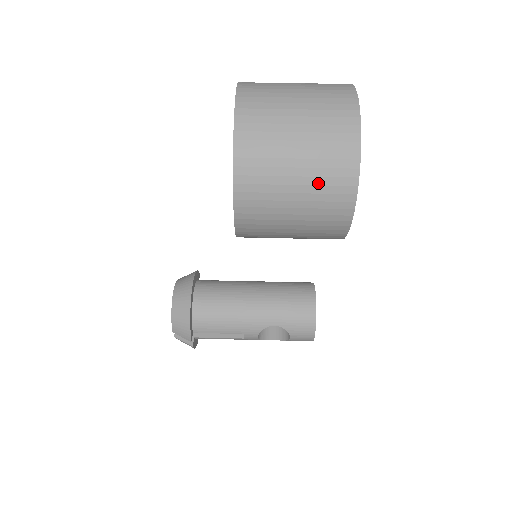
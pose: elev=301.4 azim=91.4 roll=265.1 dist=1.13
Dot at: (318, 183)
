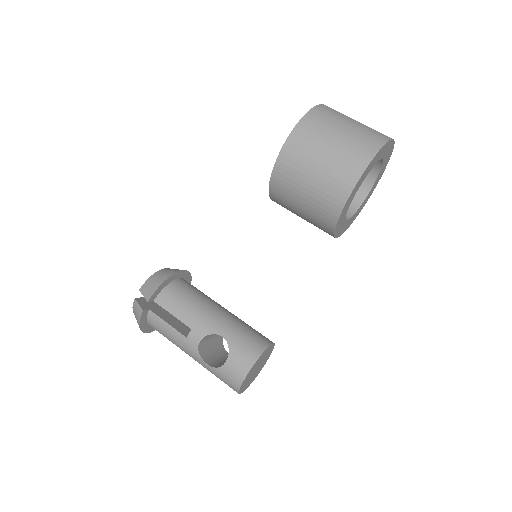
Dot at: (350, 144)
